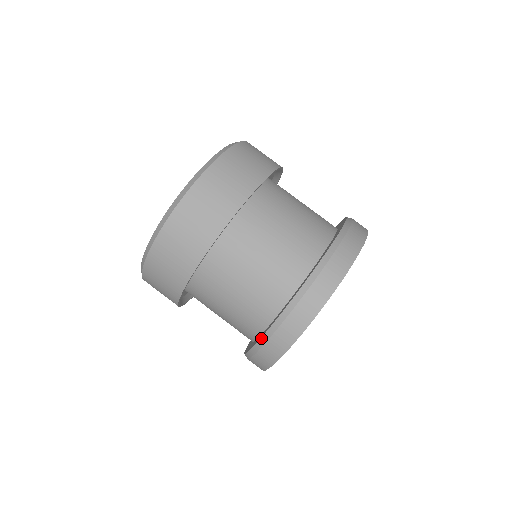
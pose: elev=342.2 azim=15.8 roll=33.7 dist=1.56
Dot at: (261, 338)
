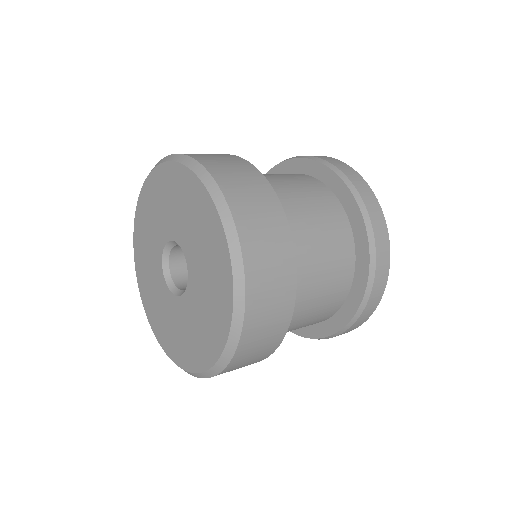
Dot at: (339, 331)
